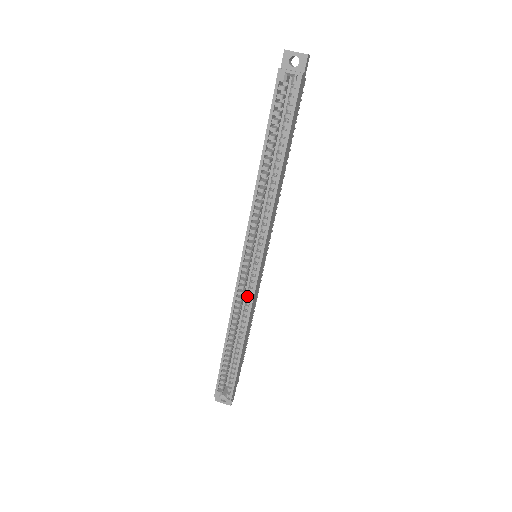
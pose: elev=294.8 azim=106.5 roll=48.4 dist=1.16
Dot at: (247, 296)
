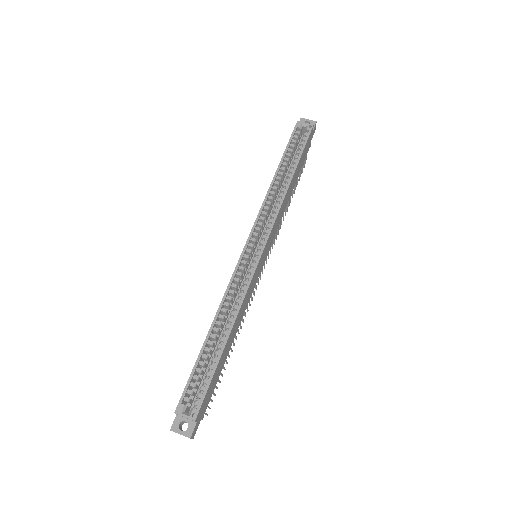
Dot at: (243, 282)
